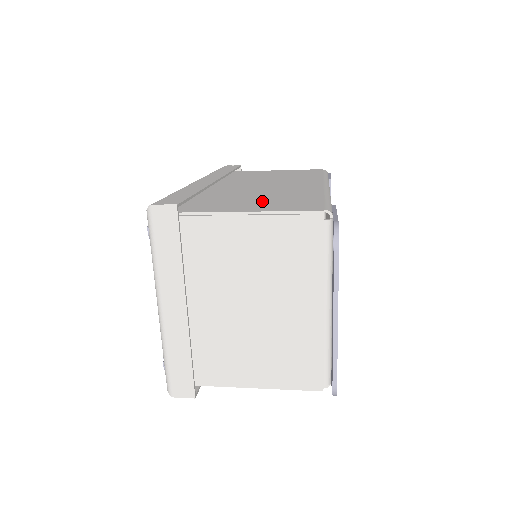
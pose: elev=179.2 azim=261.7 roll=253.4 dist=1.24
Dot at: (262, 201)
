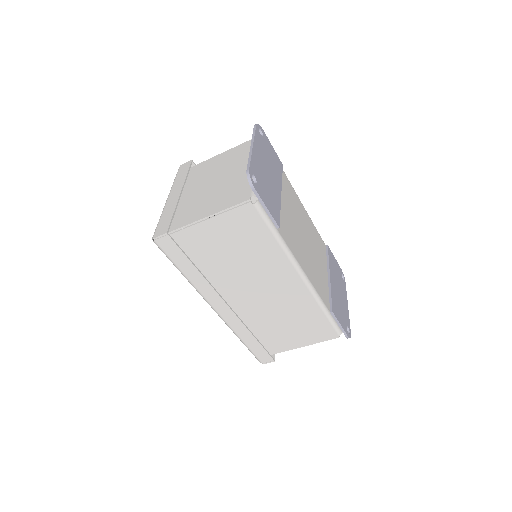
Dot at: occluded
